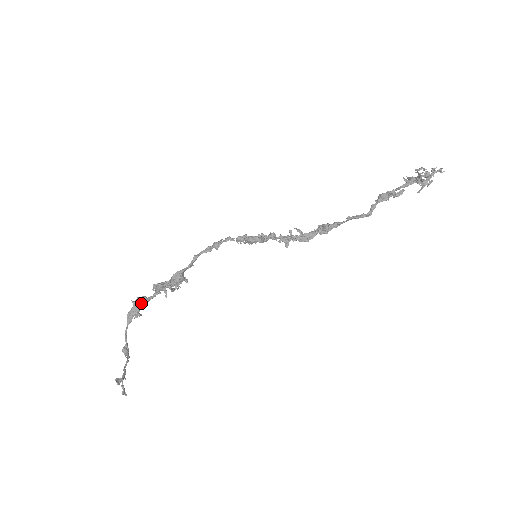
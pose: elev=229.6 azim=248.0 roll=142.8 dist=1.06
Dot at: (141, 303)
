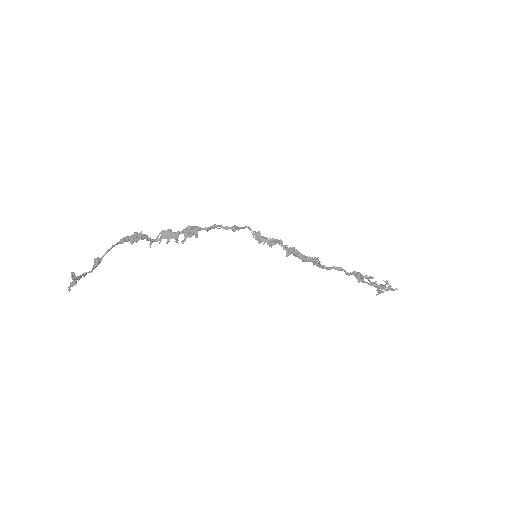
Dot at: (142, 237)
